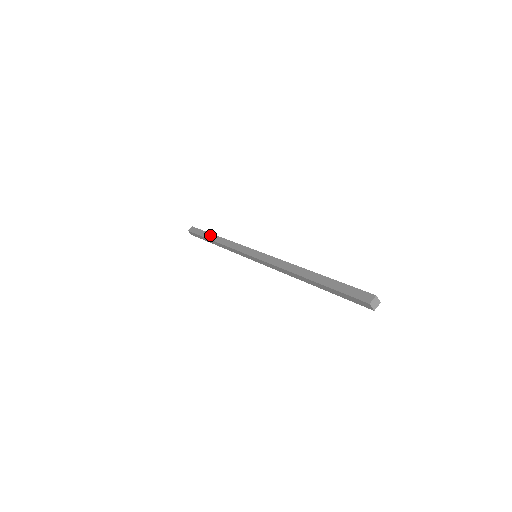
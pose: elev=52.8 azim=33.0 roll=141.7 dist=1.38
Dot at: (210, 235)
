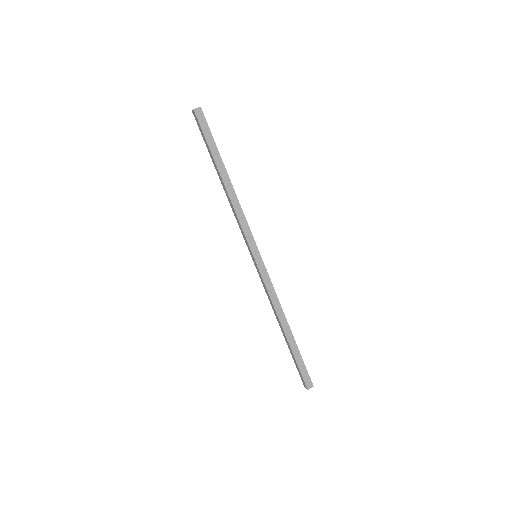
Dot at: (221, 164)
